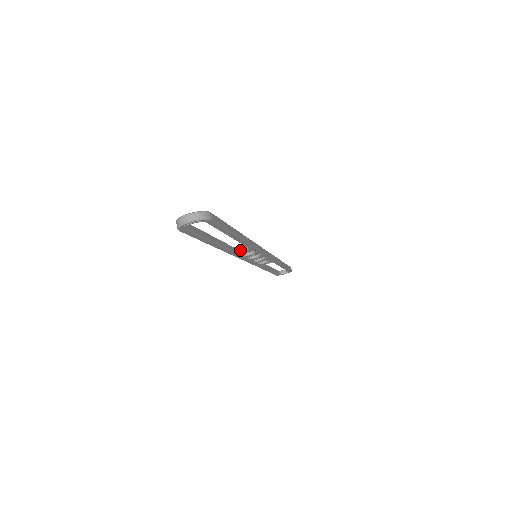
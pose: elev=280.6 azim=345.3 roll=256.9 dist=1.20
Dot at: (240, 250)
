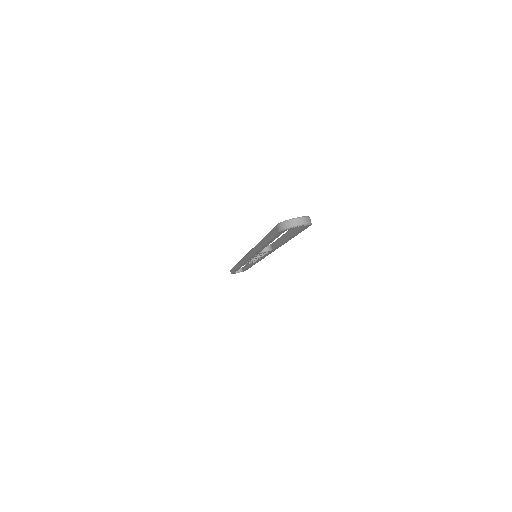
Dot at: occluded
